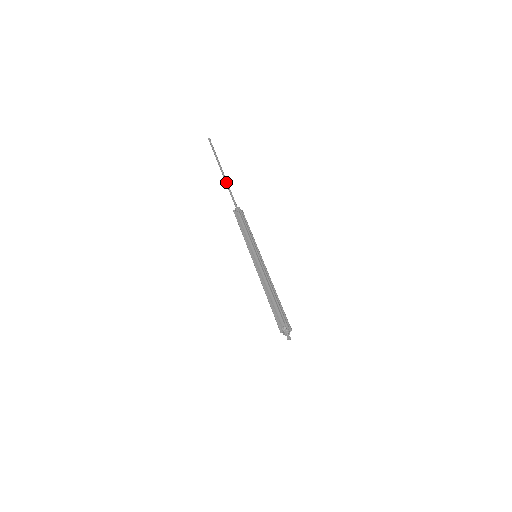
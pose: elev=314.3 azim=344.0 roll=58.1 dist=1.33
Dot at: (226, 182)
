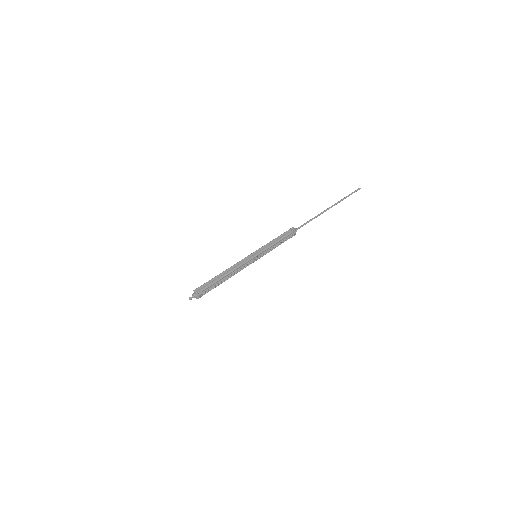
Dot at: (318, 214)
